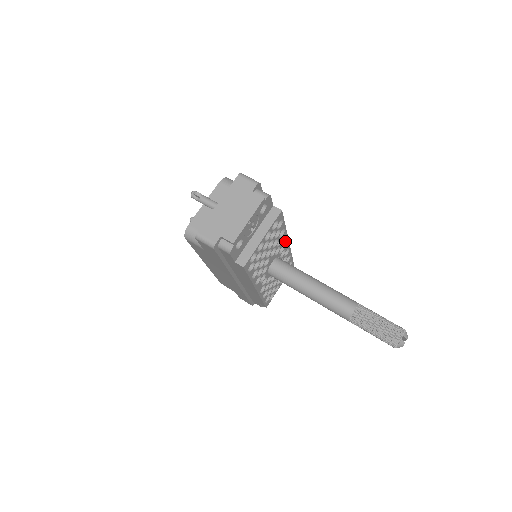
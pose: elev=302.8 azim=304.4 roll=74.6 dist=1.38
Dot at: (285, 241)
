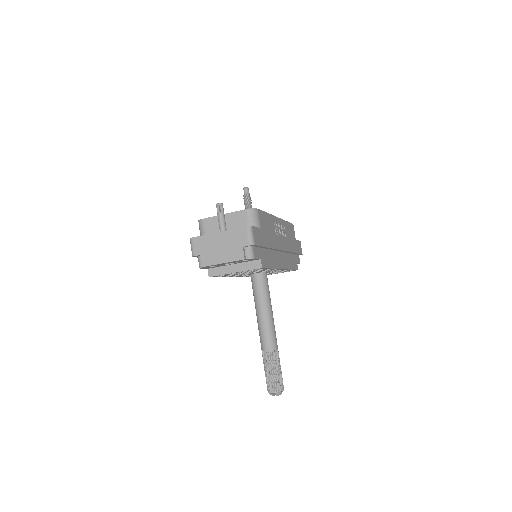
Dot at: (276, 269)
